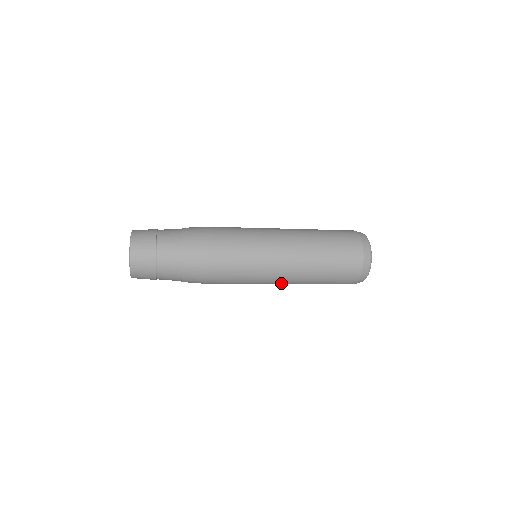
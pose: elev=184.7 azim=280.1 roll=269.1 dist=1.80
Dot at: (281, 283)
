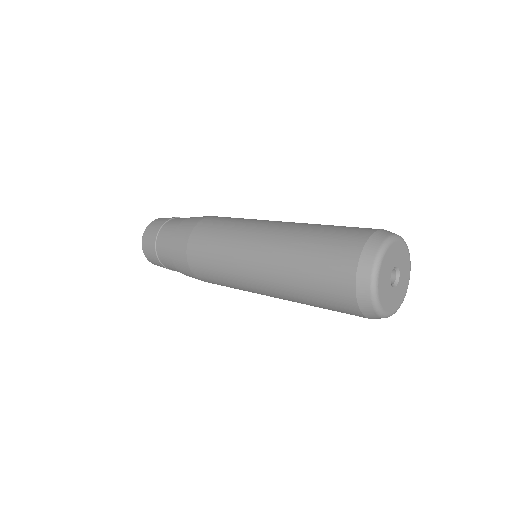
Dot at: (260, 285)
